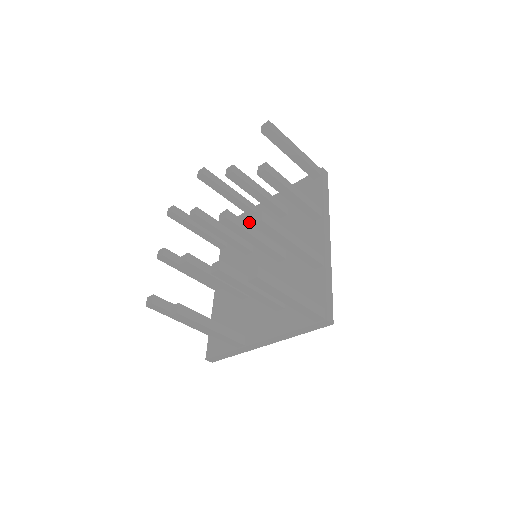
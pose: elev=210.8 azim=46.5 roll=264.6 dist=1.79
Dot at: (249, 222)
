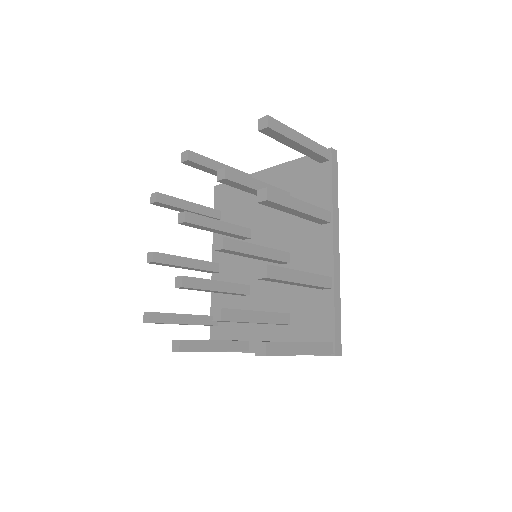
Dot at: (244, 195)
